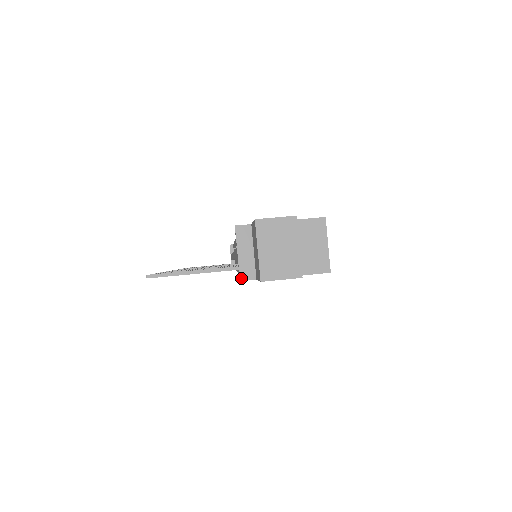
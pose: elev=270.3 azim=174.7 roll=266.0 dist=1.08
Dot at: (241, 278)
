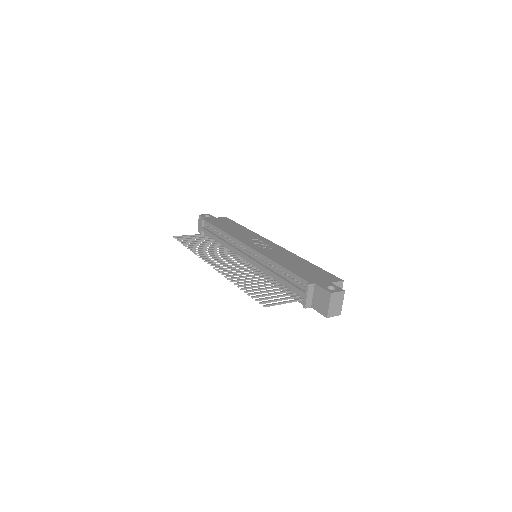
Dot at: (306, 307)
